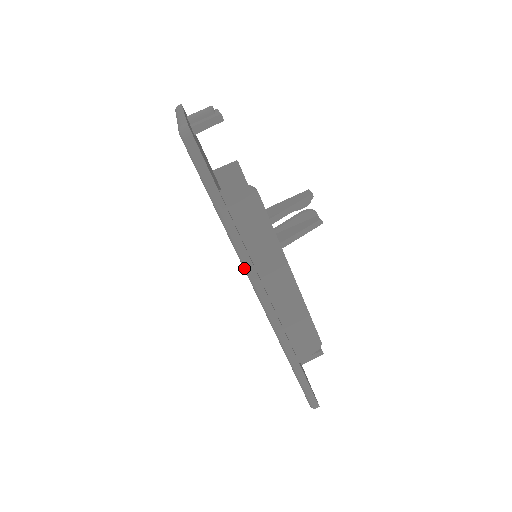
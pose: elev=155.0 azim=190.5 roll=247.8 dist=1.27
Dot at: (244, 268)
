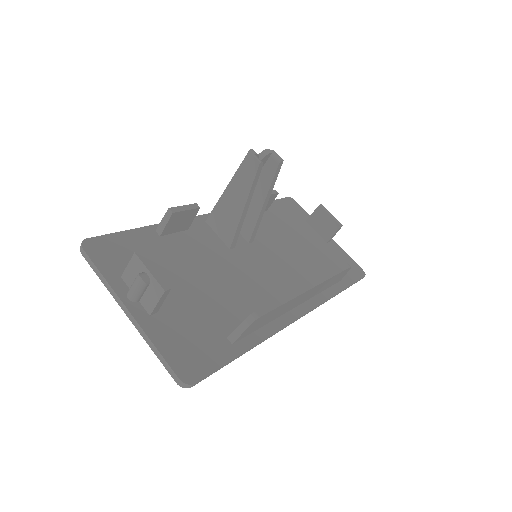
Dot at: occluded
